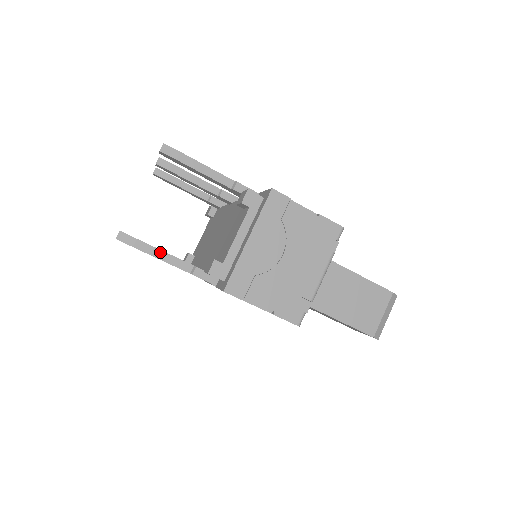
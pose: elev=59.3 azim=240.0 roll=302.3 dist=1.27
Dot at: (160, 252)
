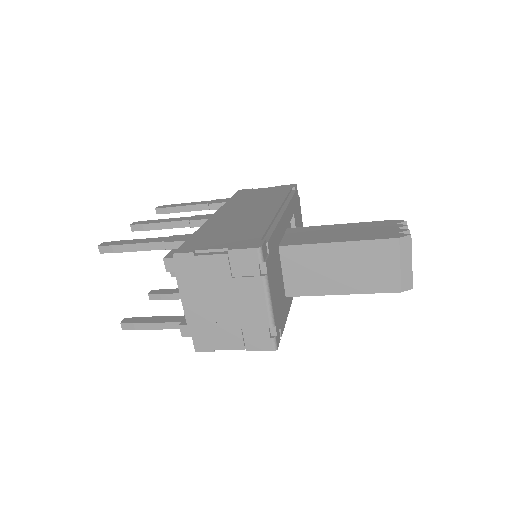
Dot at: (154, 324)
